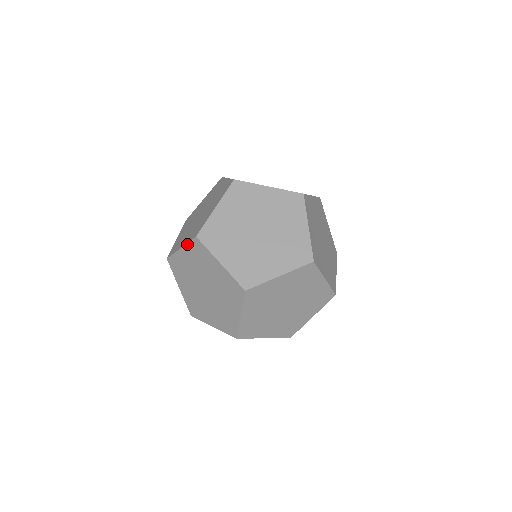
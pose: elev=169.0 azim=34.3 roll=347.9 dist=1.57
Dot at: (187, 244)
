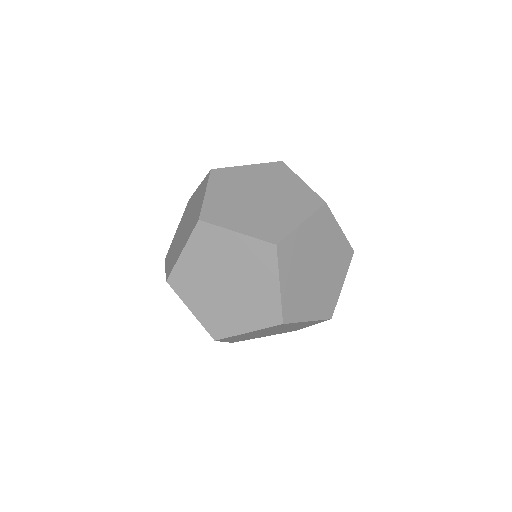
Dot at: (263, 329)
